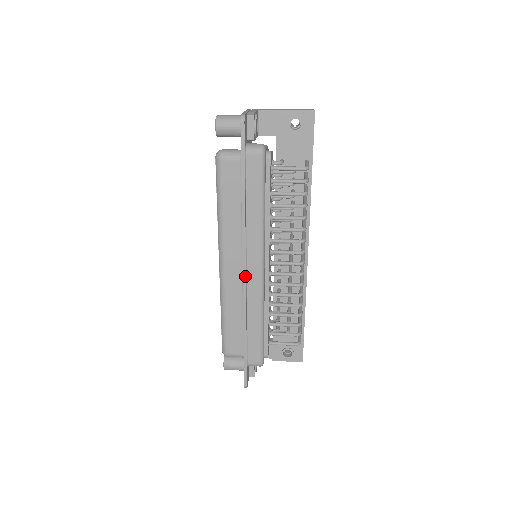
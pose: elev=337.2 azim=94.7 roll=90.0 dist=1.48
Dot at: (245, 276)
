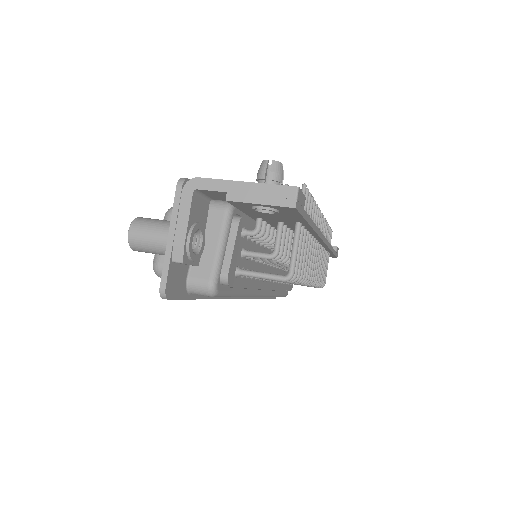
Dot at: occluded
